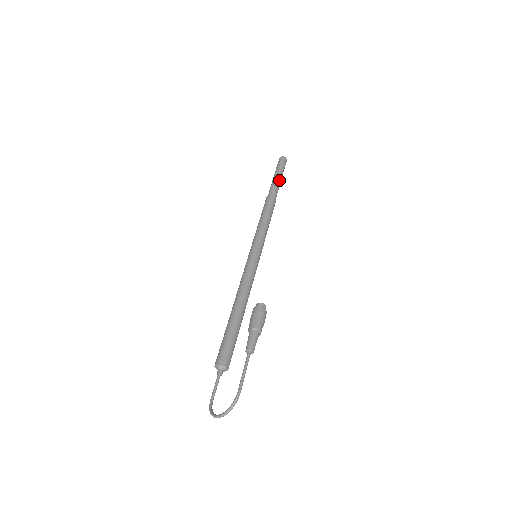
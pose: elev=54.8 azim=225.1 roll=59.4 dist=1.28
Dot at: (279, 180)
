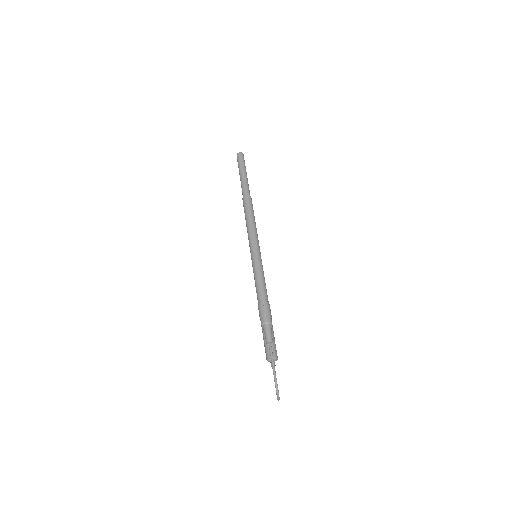
Dot at: (243, 177)
